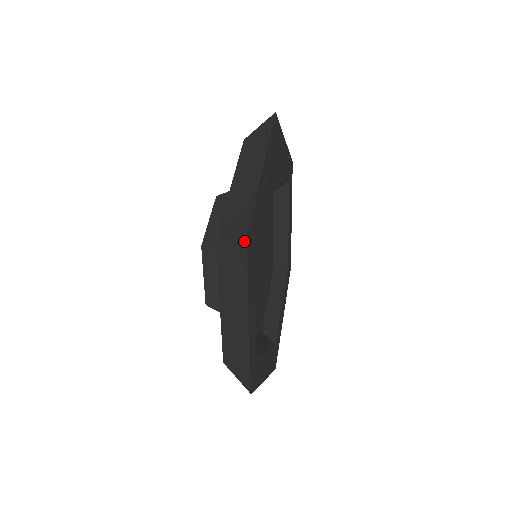
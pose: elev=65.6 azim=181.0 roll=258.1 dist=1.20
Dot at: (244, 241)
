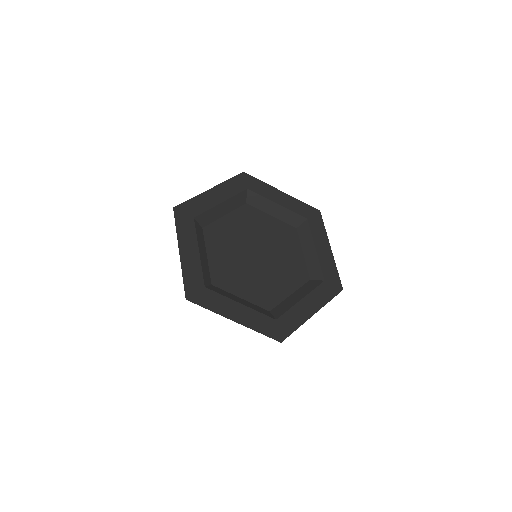
Dot at: (174, 211)
